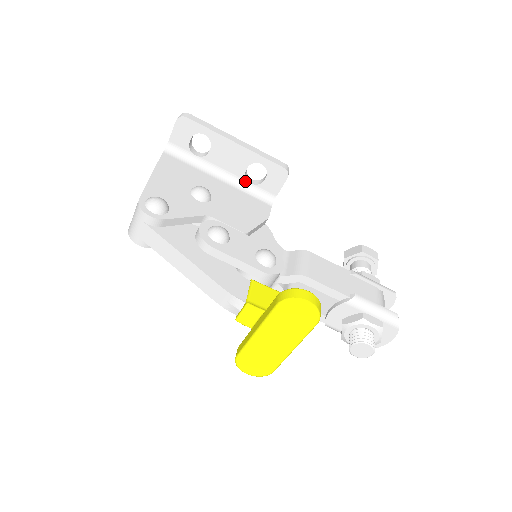
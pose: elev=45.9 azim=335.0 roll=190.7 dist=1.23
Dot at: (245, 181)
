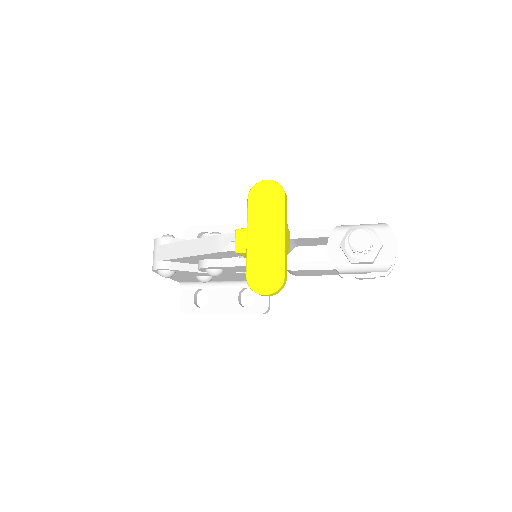
Dot at: occluded
